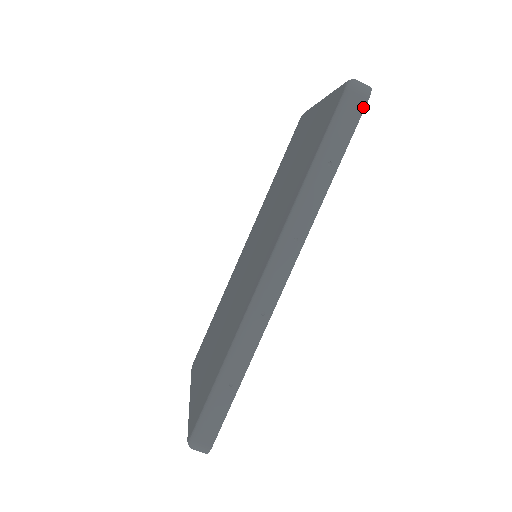
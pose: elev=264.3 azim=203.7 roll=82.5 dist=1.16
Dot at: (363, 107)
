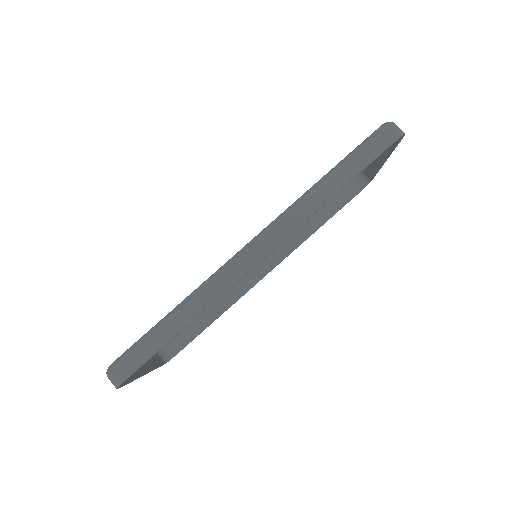
Dot at: (390, 143)
